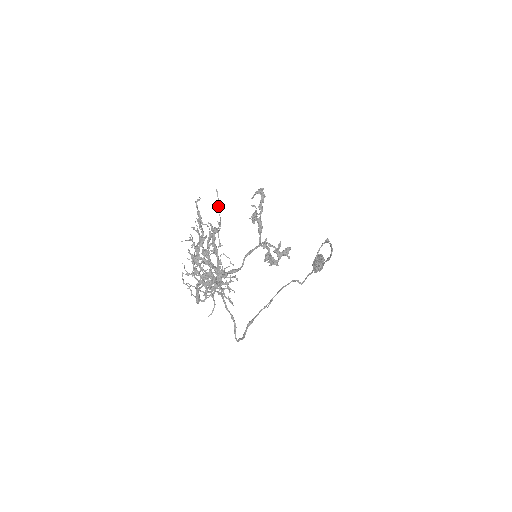
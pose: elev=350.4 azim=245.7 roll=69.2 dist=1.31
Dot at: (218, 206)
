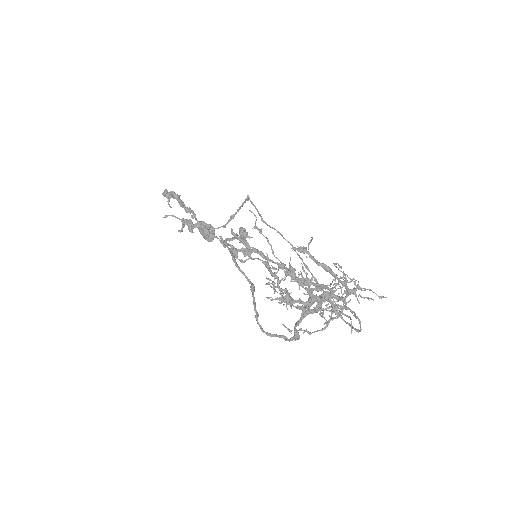
Dot at: (257, 228)
